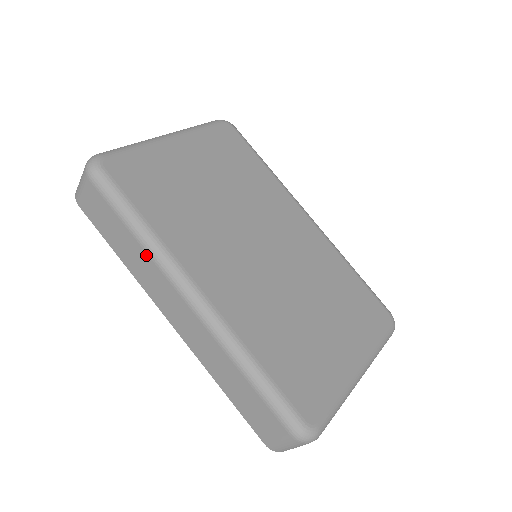
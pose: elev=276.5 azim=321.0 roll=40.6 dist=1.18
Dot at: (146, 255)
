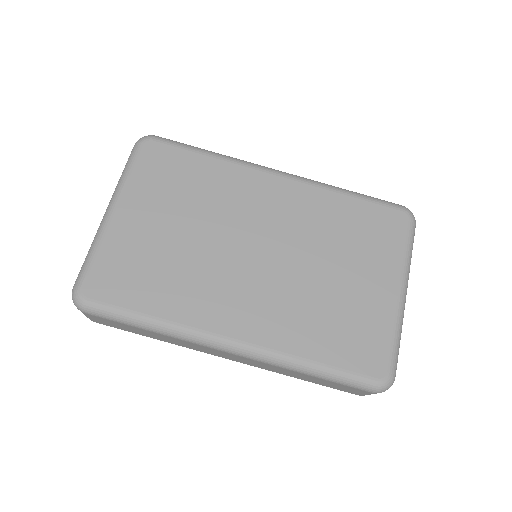
Dot at: (173, 338)
